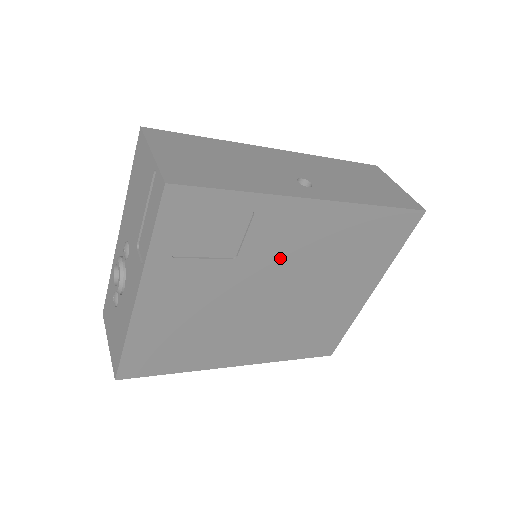
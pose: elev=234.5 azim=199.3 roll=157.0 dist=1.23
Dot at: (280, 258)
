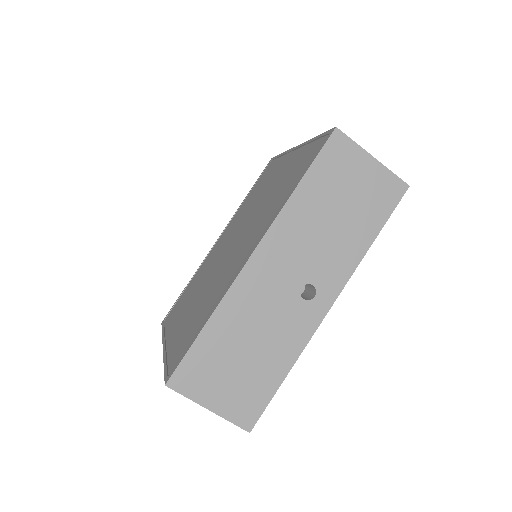
Dot at: occluded
